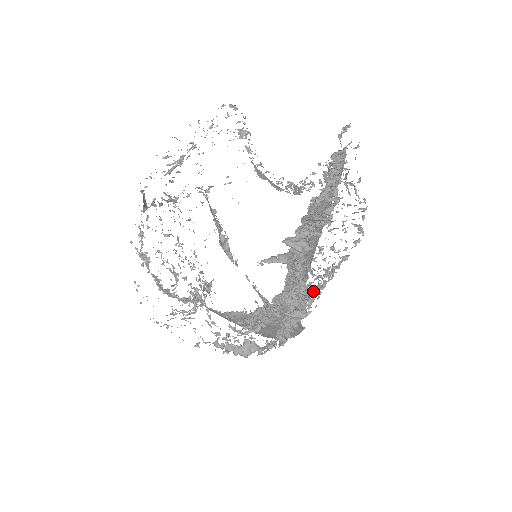
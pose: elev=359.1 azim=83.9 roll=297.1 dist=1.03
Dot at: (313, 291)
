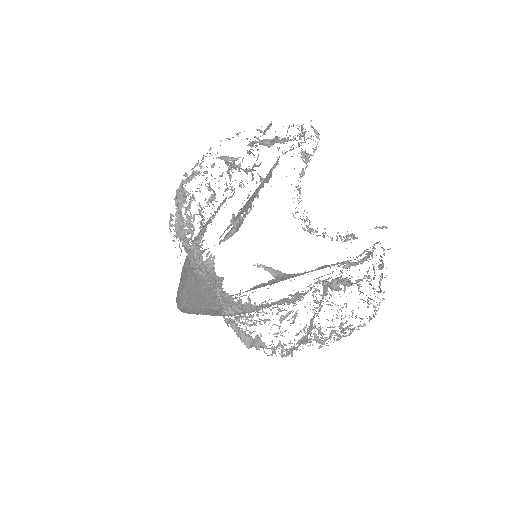
Dot at: occluded
